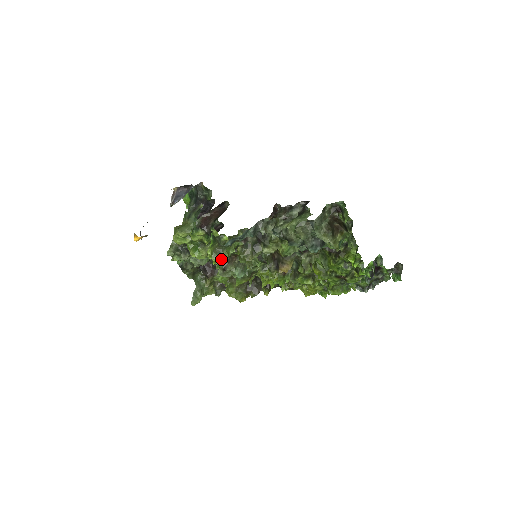
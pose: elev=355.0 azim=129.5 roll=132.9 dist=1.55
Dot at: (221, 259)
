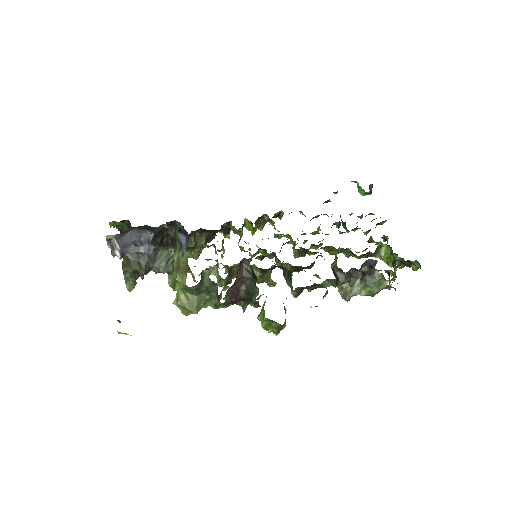
Dot at: occluded
